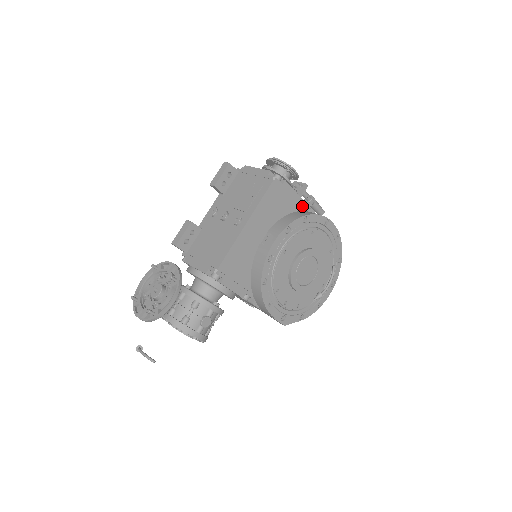
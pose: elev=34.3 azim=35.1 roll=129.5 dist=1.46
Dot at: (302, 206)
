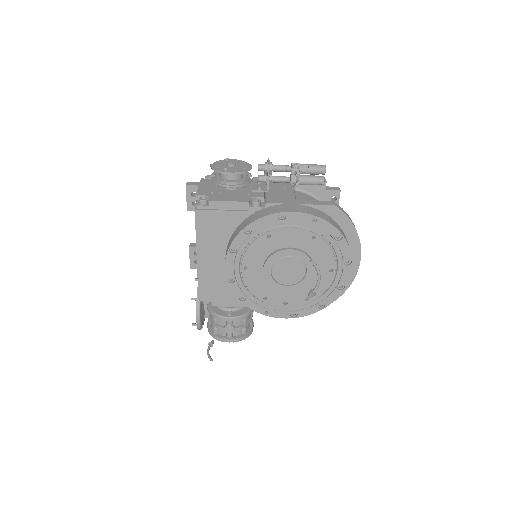
Dot at: (253, 207)
